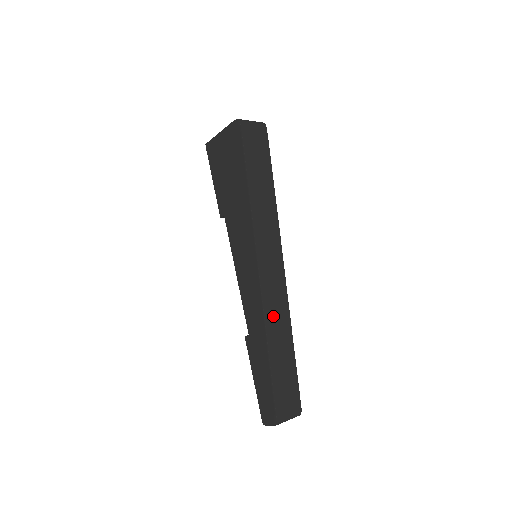
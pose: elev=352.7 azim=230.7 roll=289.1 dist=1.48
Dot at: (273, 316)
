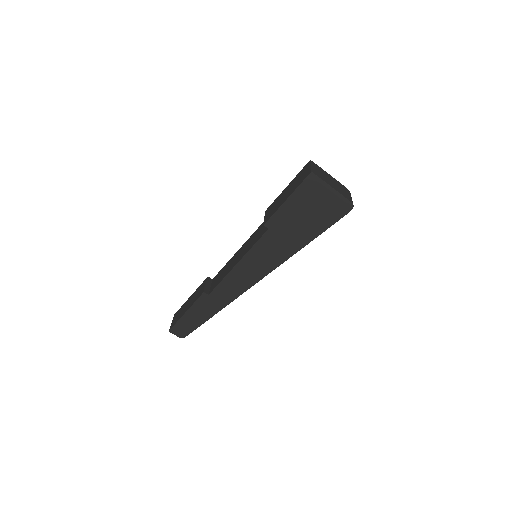
Dot at: occluded
